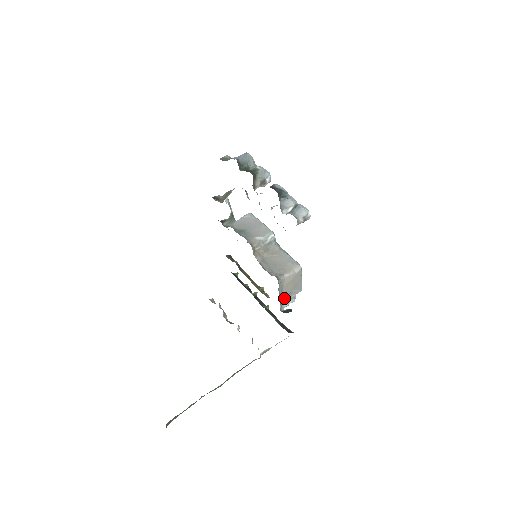
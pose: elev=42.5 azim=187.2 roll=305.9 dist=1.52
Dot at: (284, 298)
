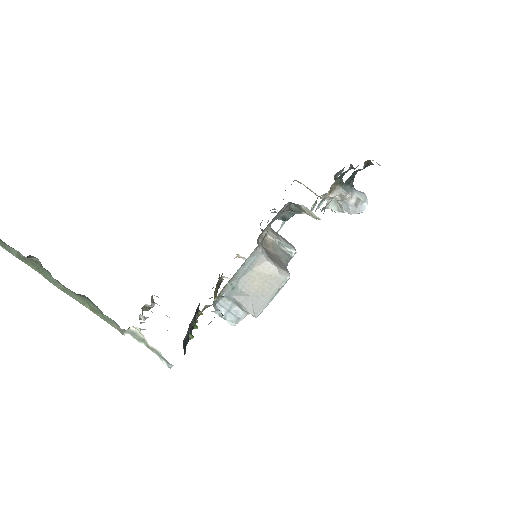
Dot at: (235, 292)
